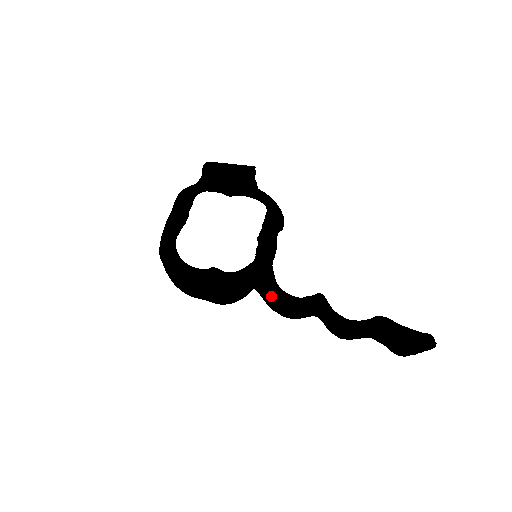
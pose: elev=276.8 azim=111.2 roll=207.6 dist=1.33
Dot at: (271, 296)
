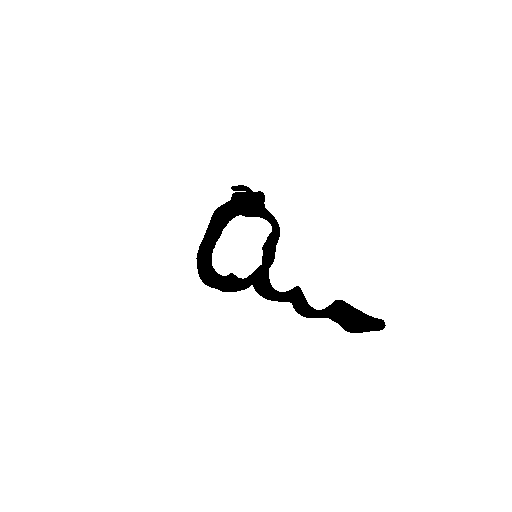
Dot at: (259, 284)
